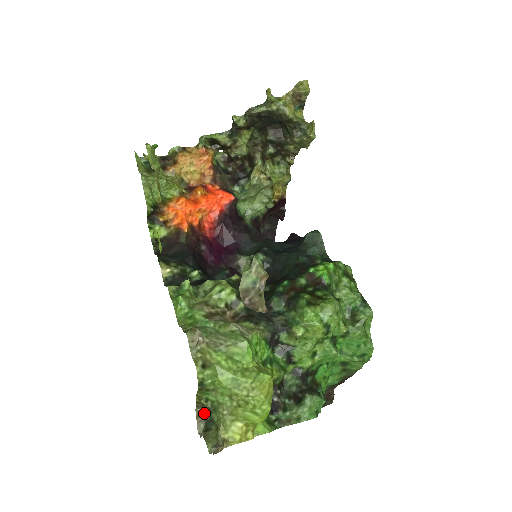
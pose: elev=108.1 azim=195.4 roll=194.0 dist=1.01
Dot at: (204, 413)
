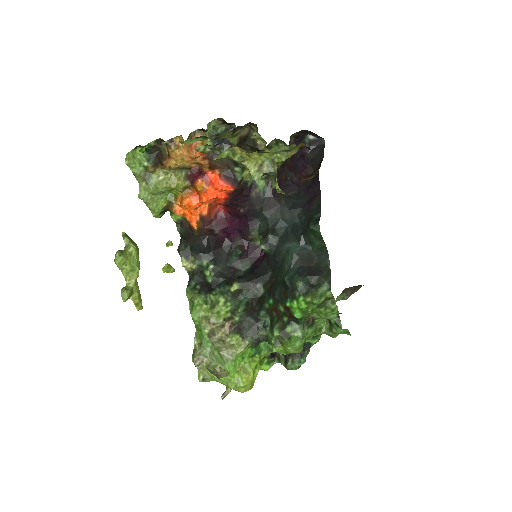
Dot at: occluded
